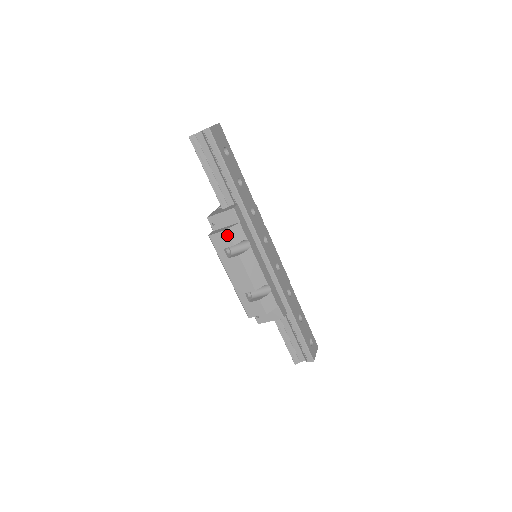
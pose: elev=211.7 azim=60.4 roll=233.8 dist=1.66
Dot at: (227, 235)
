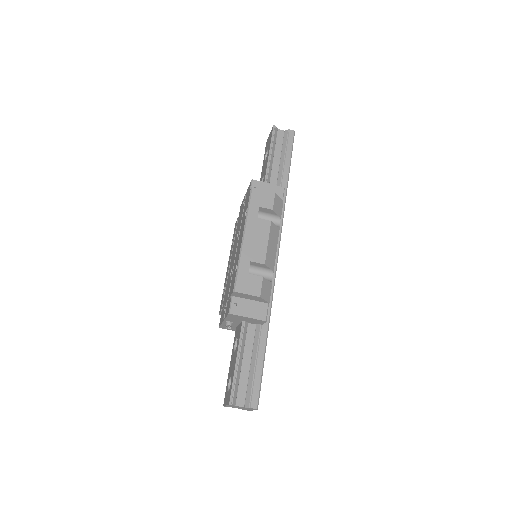
Dot at: (272, 197)
